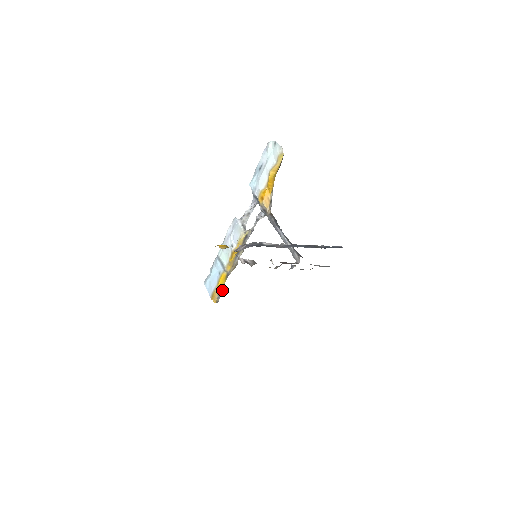
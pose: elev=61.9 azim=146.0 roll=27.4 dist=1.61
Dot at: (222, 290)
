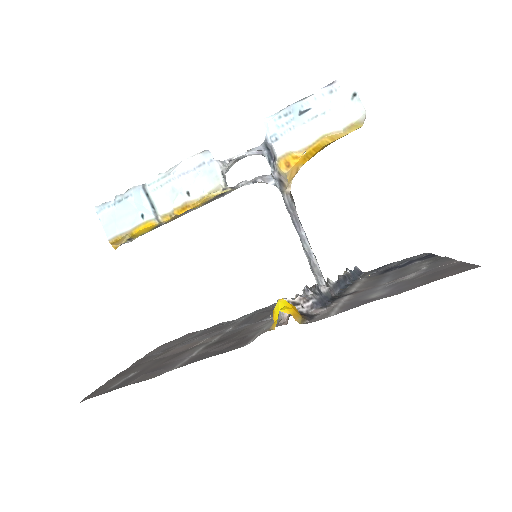
Dot at: (135, 237)
